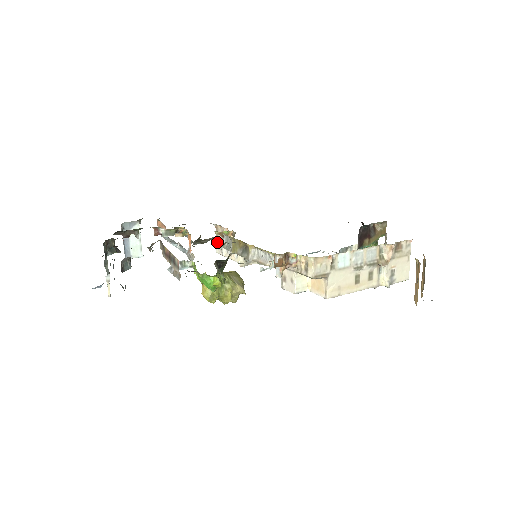
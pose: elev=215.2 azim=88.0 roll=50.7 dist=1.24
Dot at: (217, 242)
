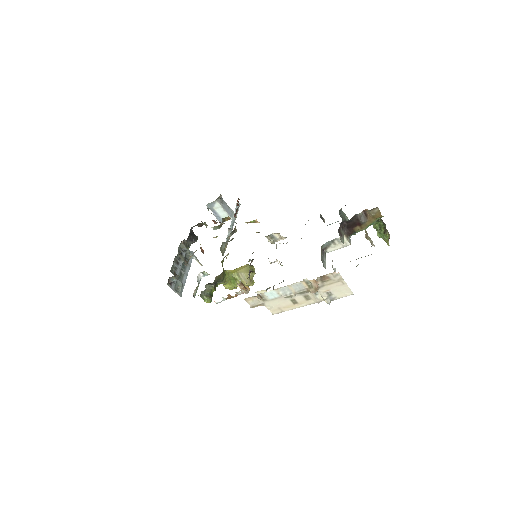
Dot at: occluded
